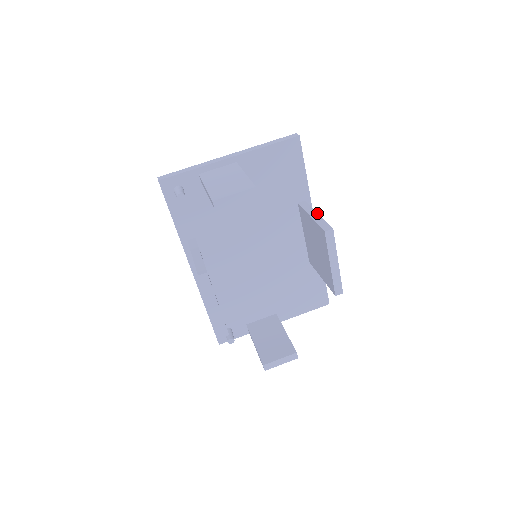
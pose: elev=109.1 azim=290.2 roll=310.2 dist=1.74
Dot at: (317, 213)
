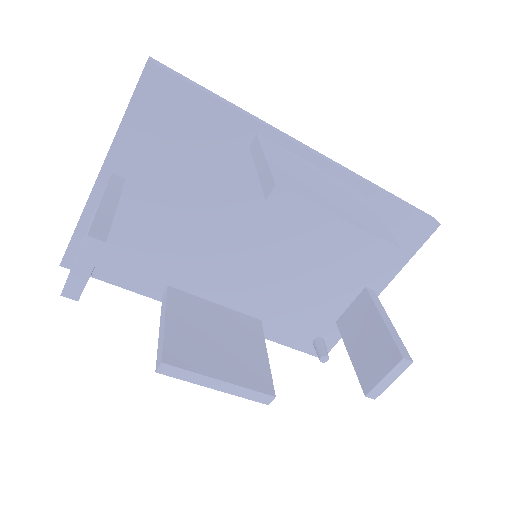
Dot at: (263, 156)
